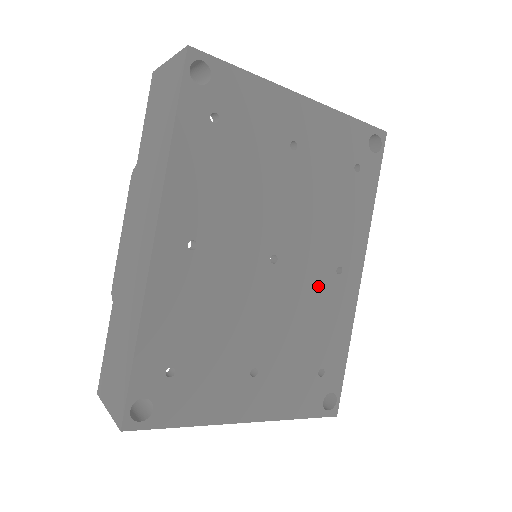
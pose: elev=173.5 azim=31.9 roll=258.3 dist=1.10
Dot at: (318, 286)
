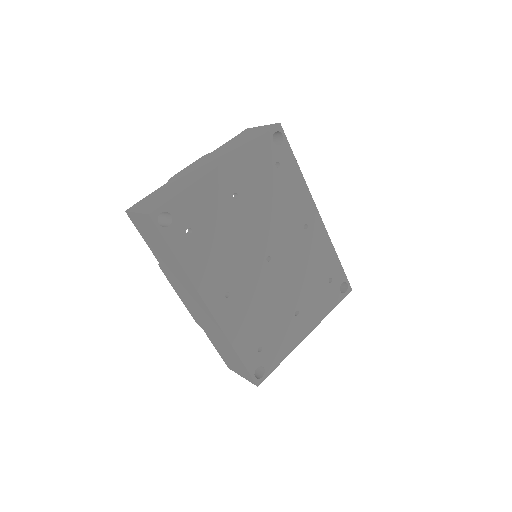
Dot at: (300, 246)
